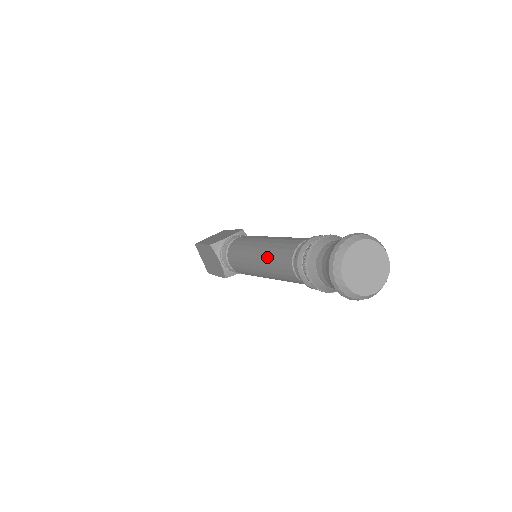
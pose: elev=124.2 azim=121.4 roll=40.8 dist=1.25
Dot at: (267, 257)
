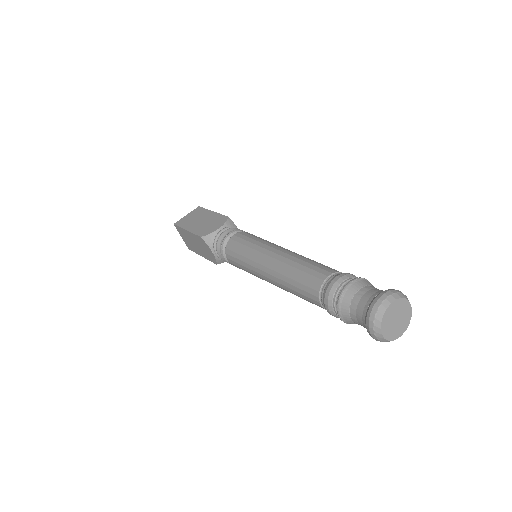
Dot at: (285, 279)
